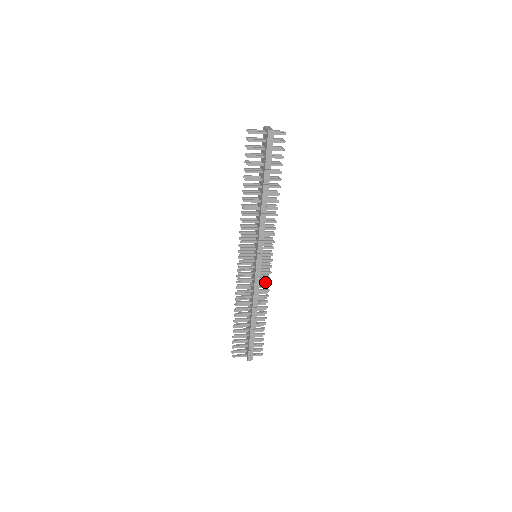
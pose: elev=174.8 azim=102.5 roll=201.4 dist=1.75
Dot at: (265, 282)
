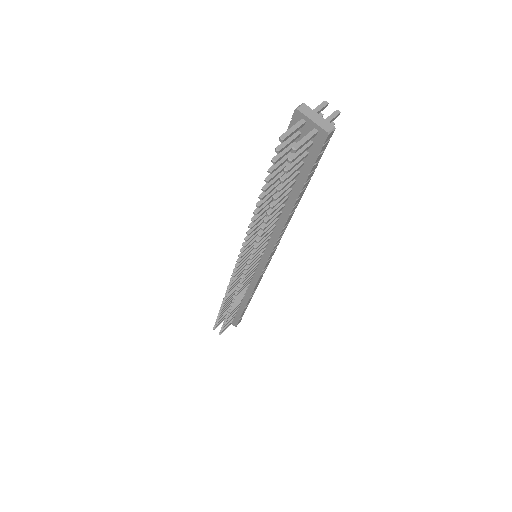
Dot at: occluded
